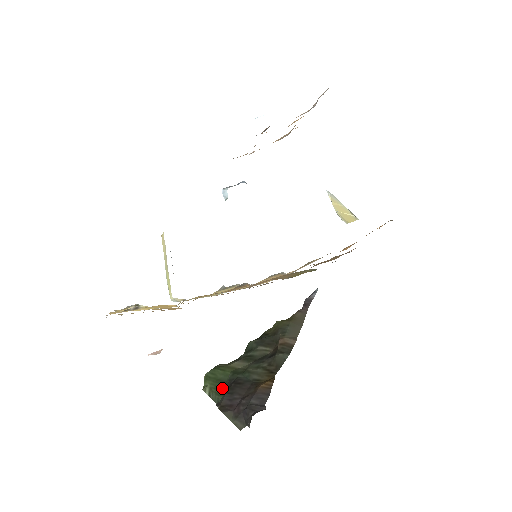
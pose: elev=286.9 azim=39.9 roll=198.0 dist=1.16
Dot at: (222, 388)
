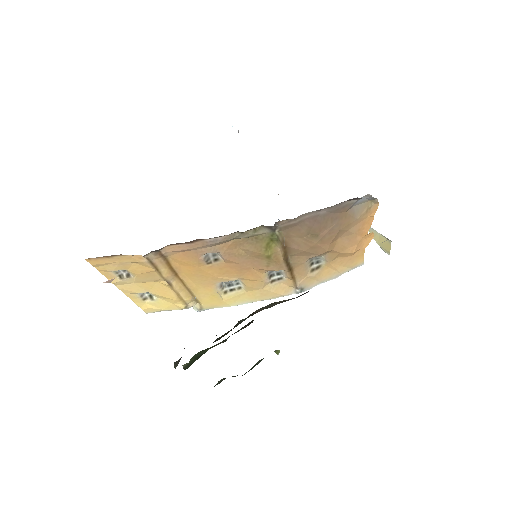
Dot at: occluded
